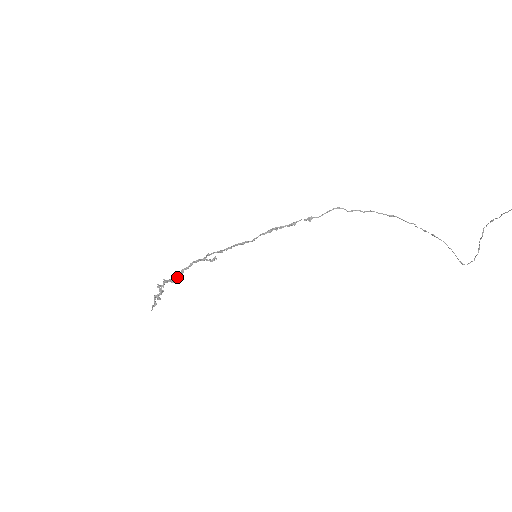
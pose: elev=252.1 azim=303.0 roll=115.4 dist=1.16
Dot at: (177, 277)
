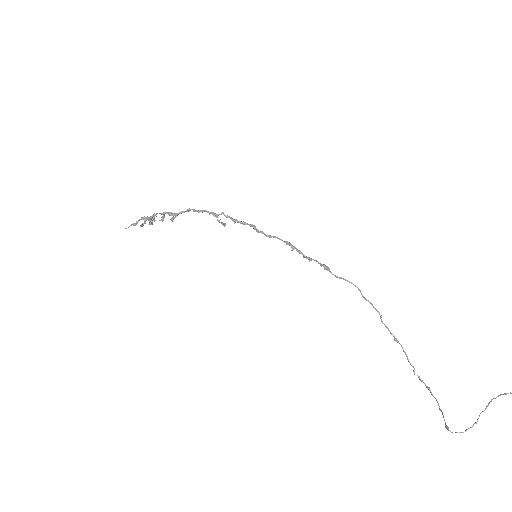
Dot at: (180, 213)
